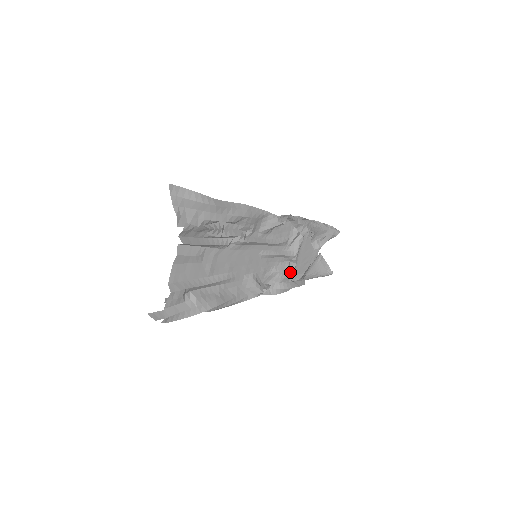
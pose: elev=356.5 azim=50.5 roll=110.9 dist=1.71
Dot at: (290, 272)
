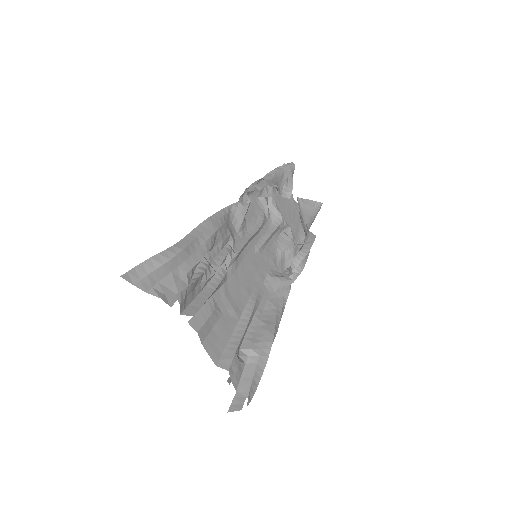
Dot at: (291, 239)
